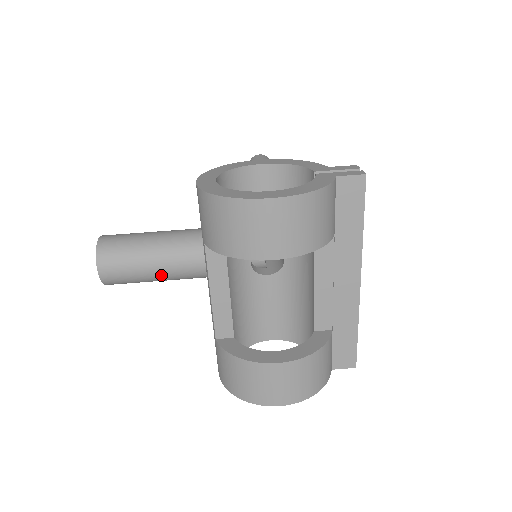
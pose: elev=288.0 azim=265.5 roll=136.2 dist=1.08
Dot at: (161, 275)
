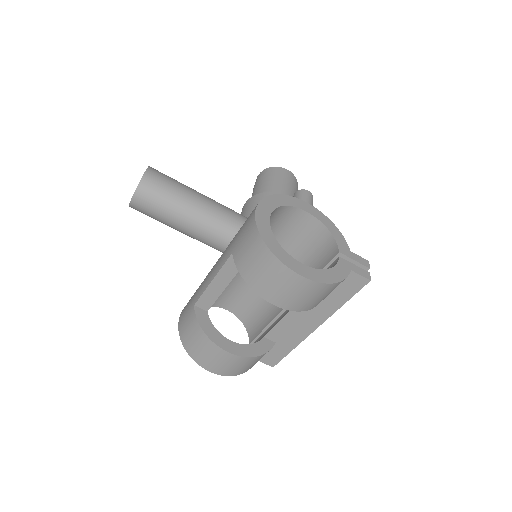
Dot at: (178, 228)
